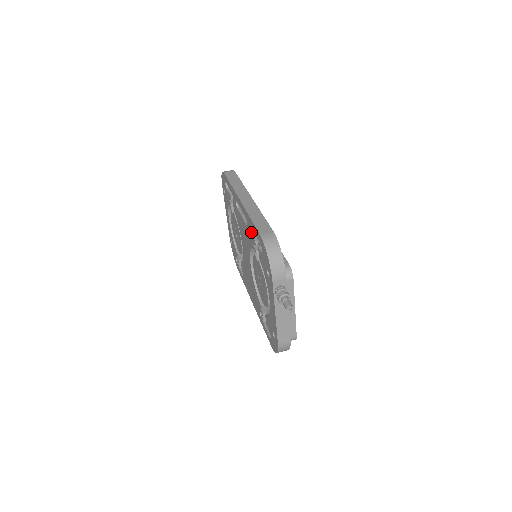
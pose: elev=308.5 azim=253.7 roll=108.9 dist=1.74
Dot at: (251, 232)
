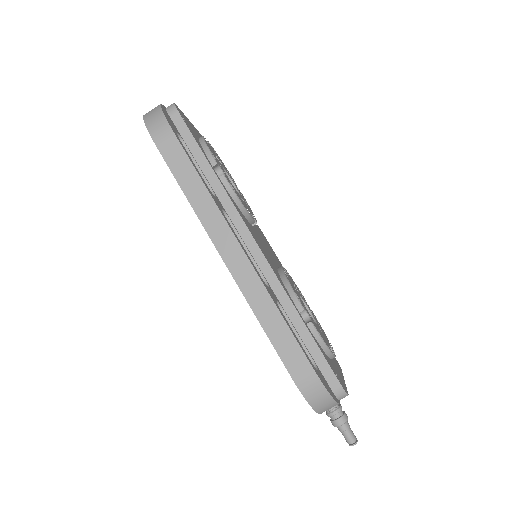
Dot at: occluded
